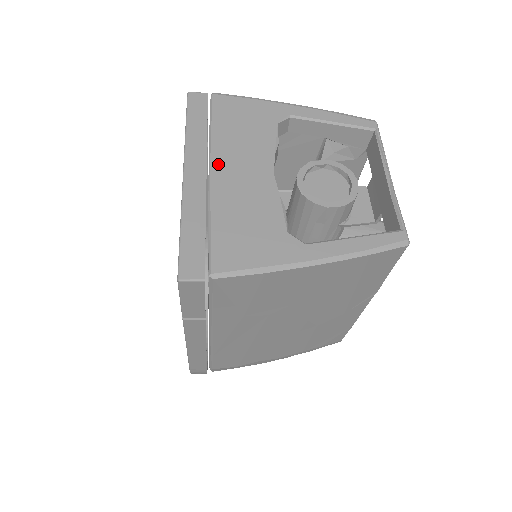
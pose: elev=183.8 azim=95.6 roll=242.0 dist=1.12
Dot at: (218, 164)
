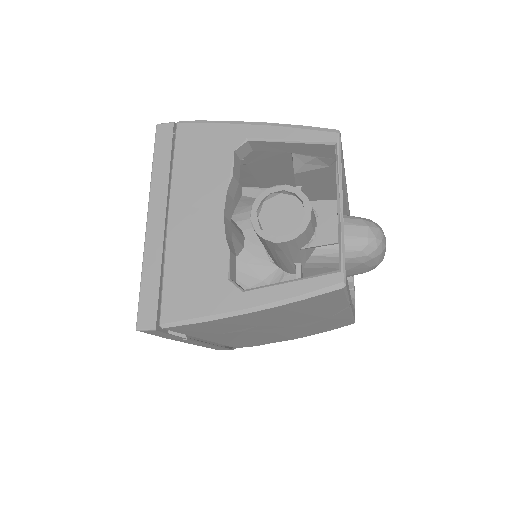
Dot at: (175, 208)
